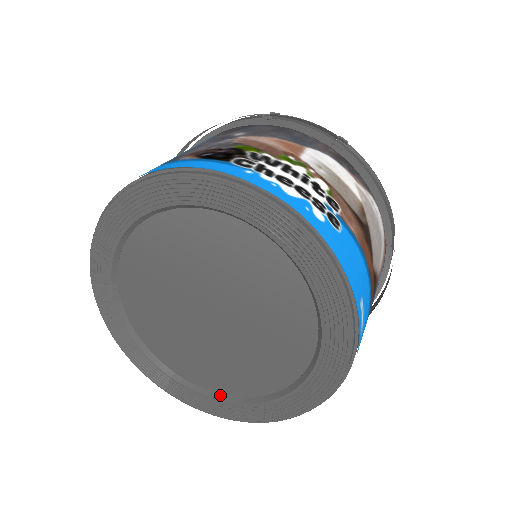
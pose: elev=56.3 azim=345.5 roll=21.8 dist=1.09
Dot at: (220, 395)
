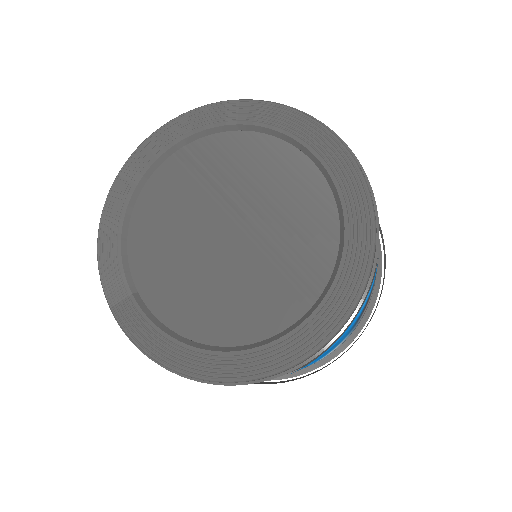
Dot at: (174, 333)
